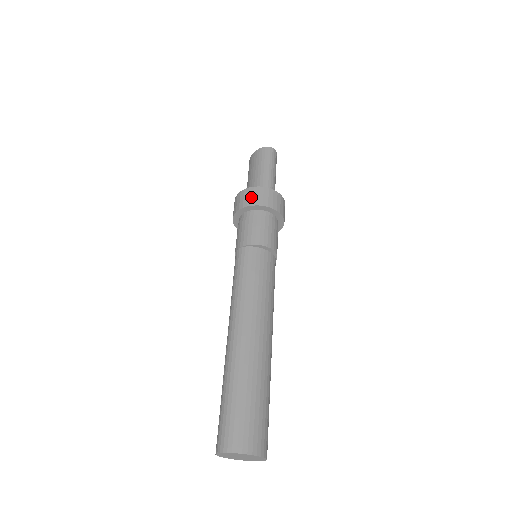
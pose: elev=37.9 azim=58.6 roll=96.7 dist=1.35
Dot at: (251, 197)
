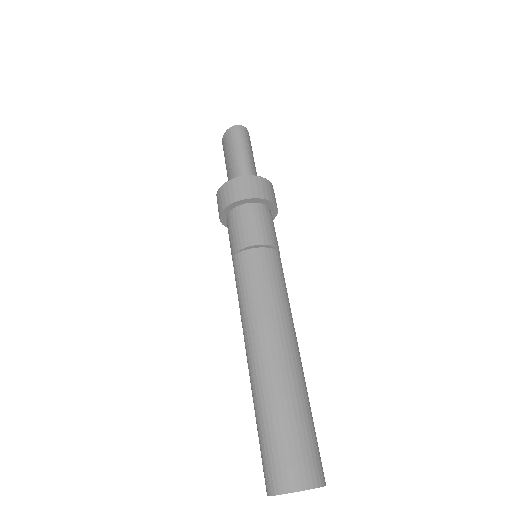
Dot at: (227, 195)
